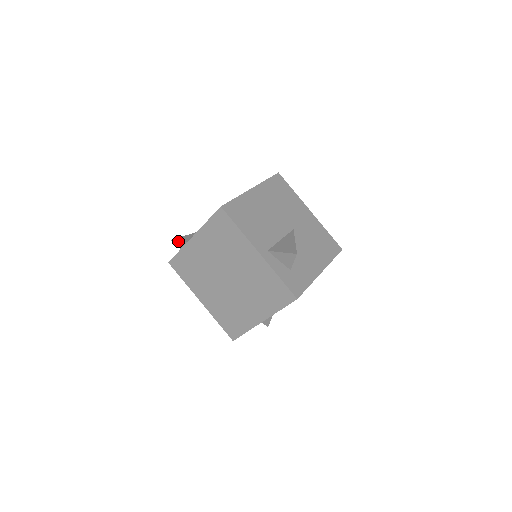
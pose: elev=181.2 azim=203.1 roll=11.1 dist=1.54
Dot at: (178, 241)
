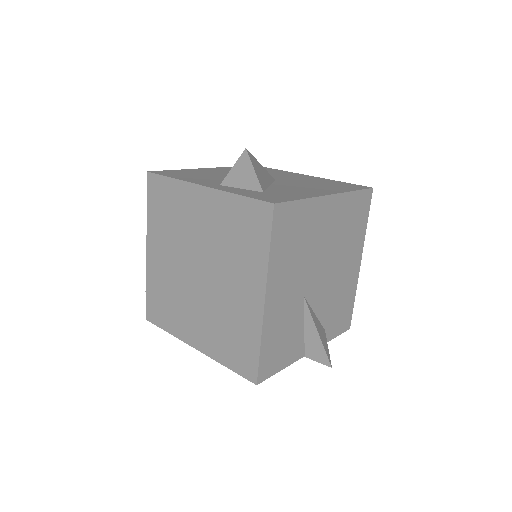
Dot at: occluded
